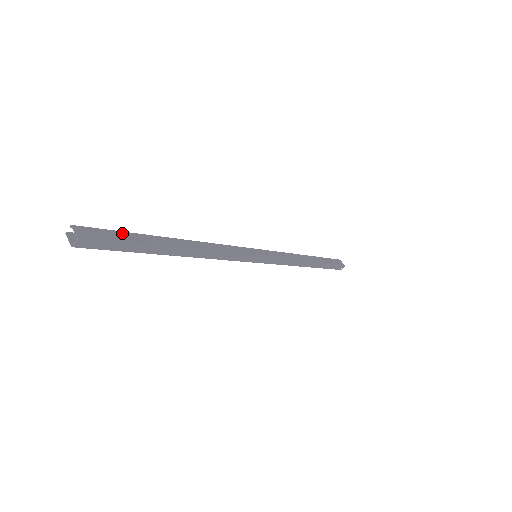
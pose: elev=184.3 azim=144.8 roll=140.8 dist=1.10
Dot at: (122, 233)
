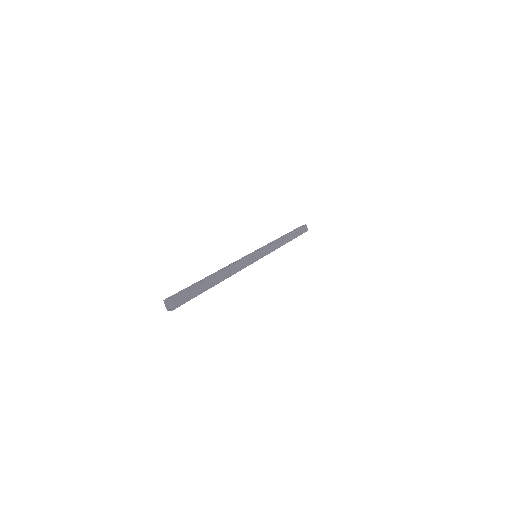
Dot at: (191, 289)
